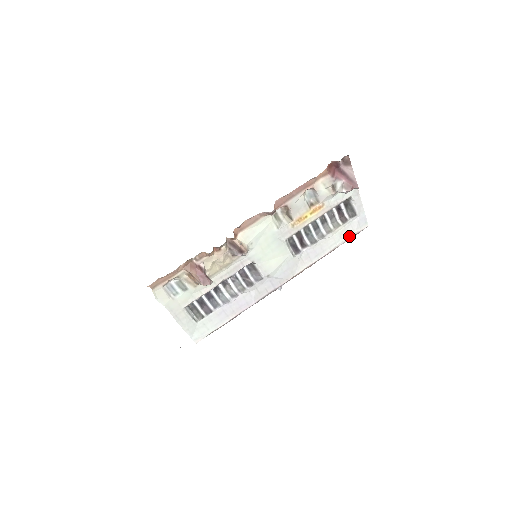
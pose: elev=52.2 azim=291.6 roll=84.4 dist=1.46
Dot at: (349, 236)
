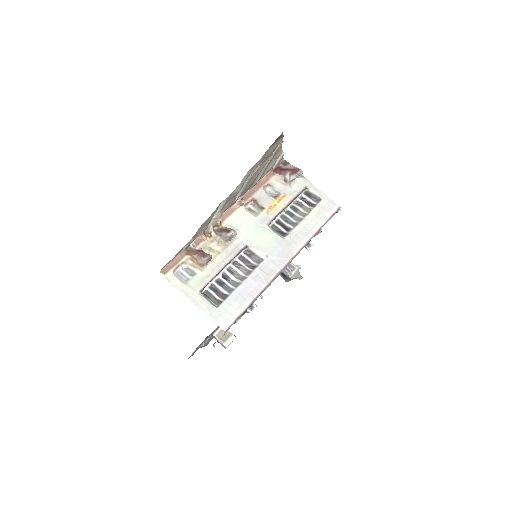
Dot at: (326, 216)
